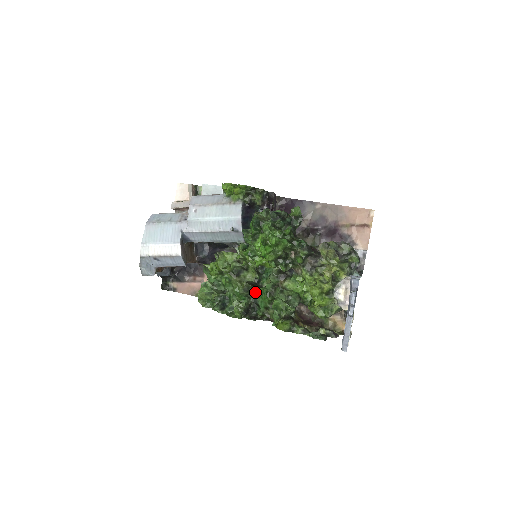
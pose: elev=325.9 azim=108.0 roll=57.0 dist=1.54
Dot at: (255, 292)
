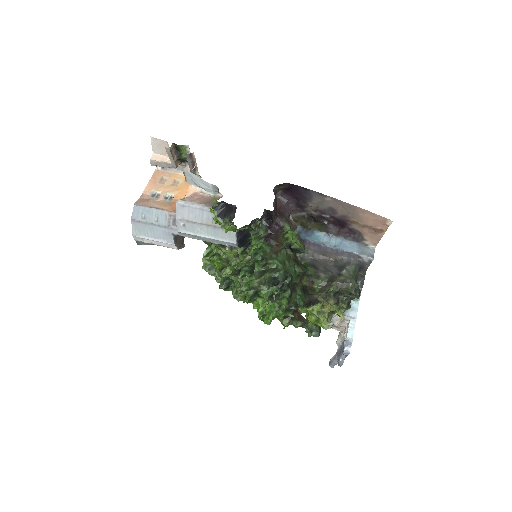
Dot at: occluded
